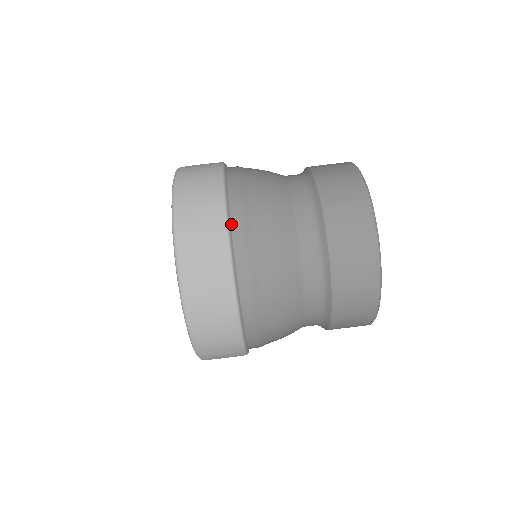
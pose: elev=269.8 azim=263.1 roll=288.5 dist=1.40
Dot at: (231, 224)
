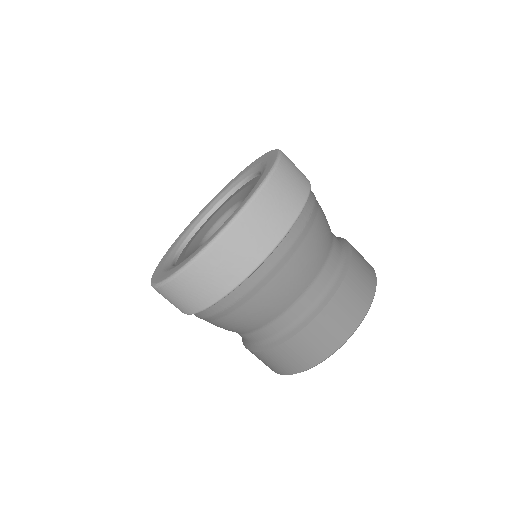
Dot at: (269, 257)
